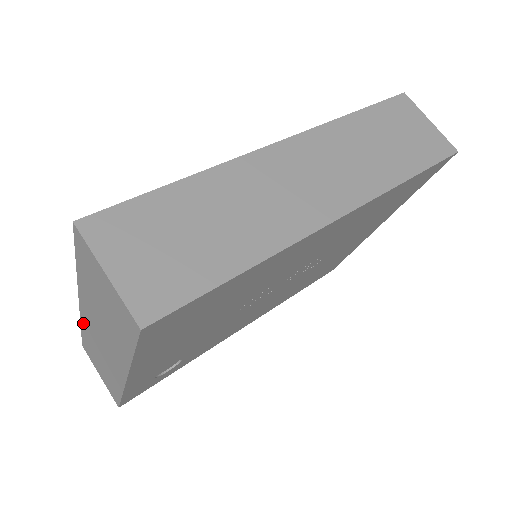
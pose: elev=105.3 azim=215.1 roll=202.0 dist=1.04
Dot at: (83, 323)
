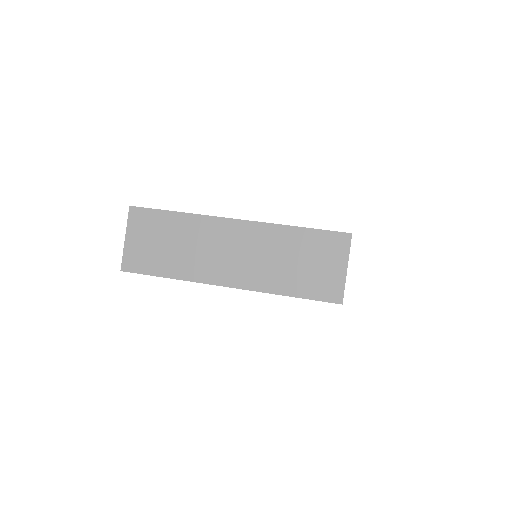
Dot at: (202, 220)
